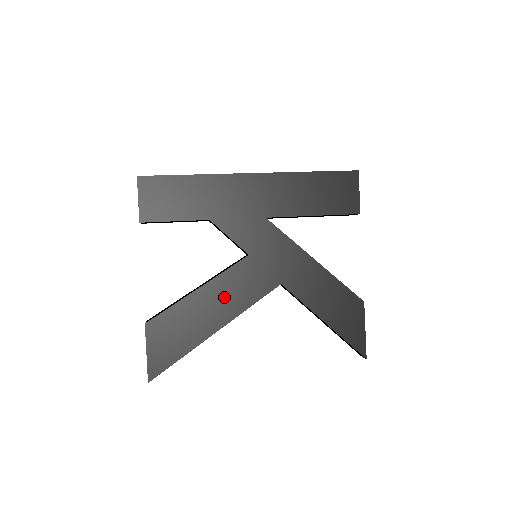
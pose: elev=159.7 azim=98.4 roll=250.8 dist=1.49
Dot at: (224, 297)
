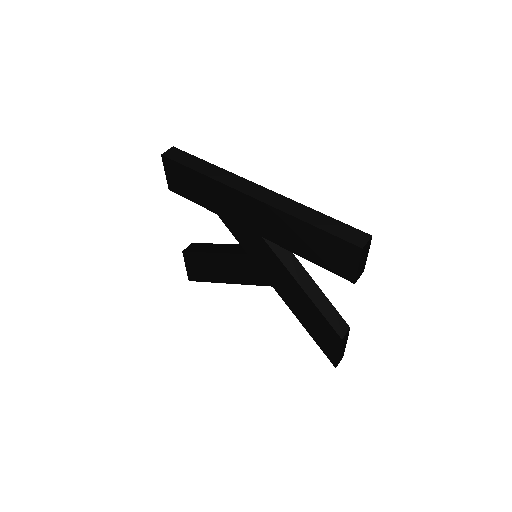
Dot at: (230, 268)
